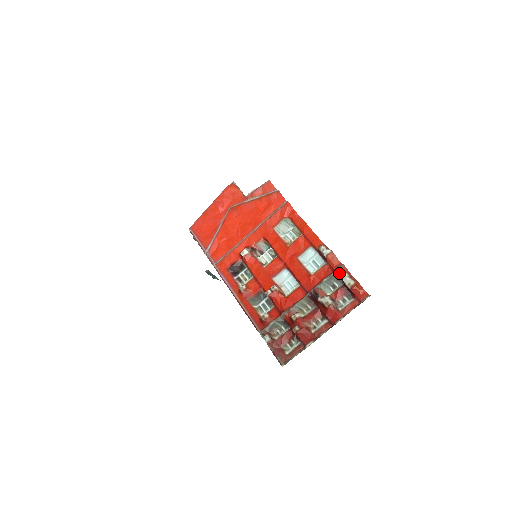
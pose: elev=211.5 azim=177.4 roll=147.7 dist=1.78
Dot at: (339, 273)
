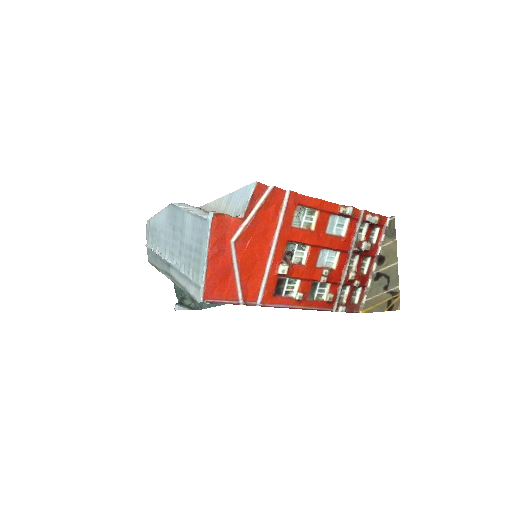
Dot at: (364, 219)
